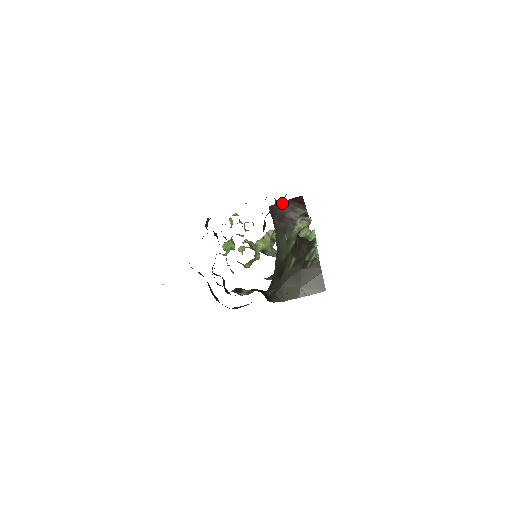
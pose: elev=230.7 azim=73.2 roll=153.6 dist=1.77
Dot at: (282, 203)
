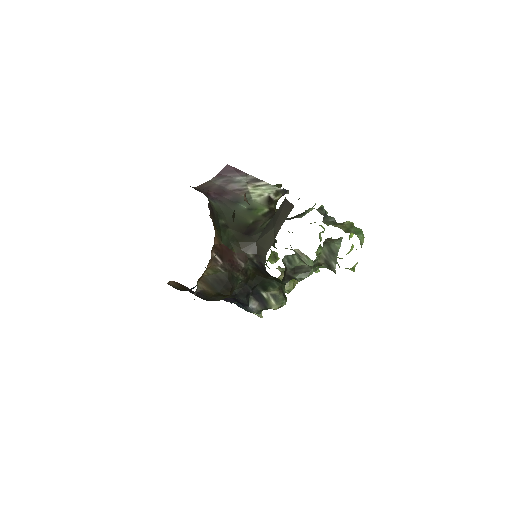
Dot at: (212, 181)
